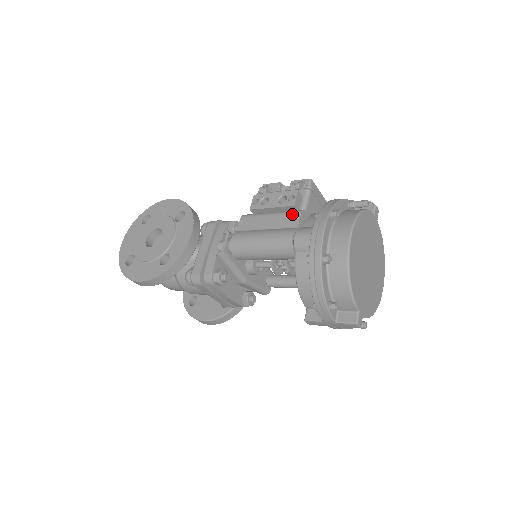
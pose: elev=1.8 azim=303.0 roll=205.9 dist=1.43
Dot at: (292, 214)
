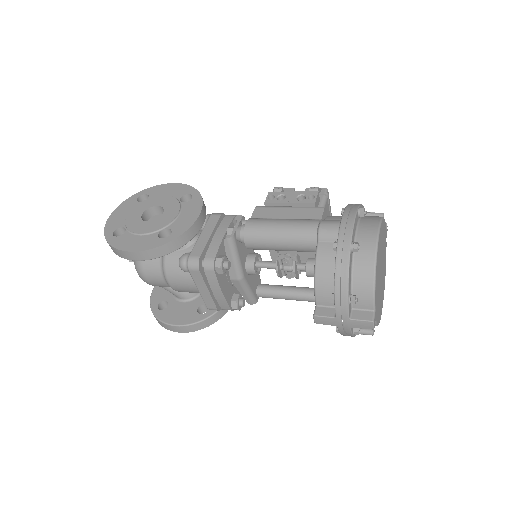
Dot at: (314, 208)
